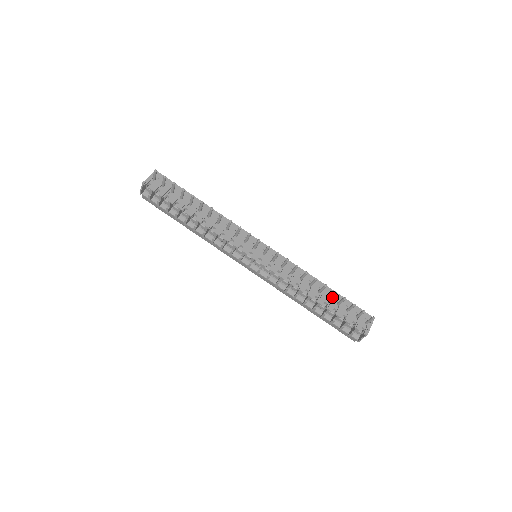
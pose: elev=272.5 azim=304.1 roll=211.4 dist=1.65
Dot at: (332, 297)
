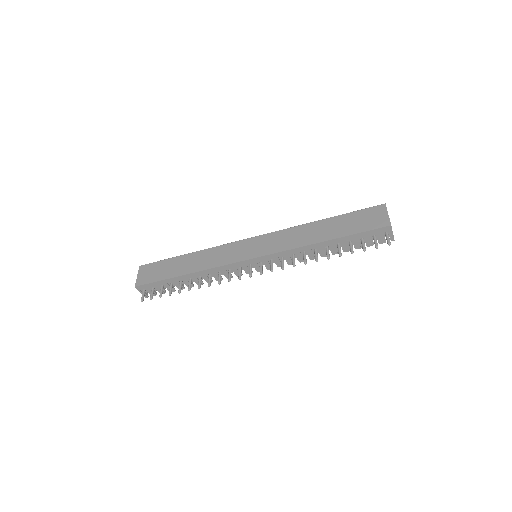
Dot at: (340, 243)
